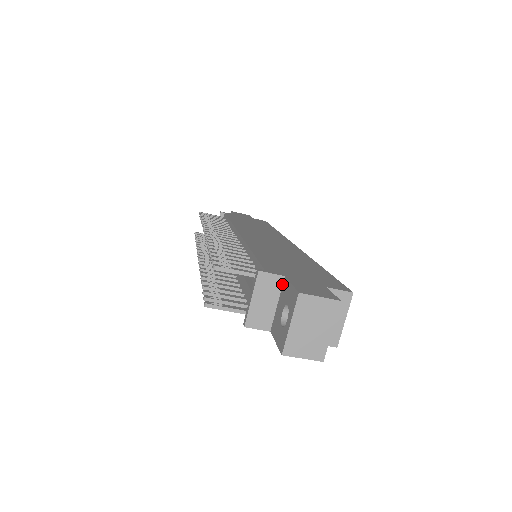
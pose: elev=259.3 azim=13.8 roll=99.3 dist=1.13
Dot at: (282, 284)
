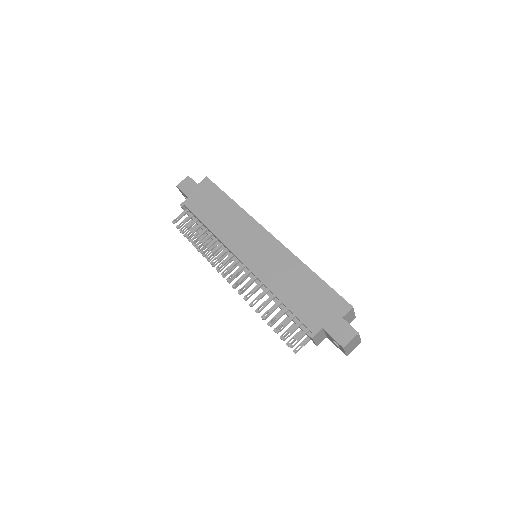
Dot at: (323, 330)
